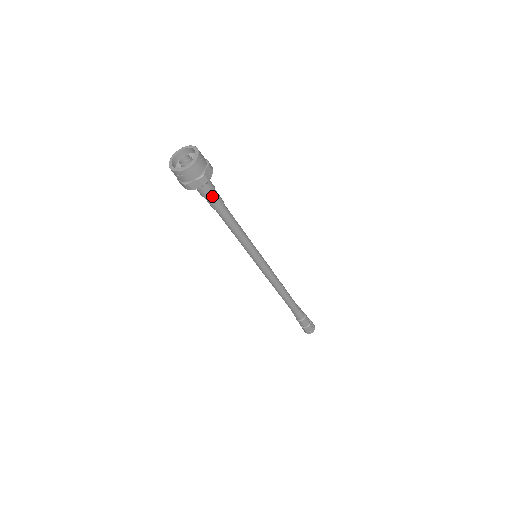
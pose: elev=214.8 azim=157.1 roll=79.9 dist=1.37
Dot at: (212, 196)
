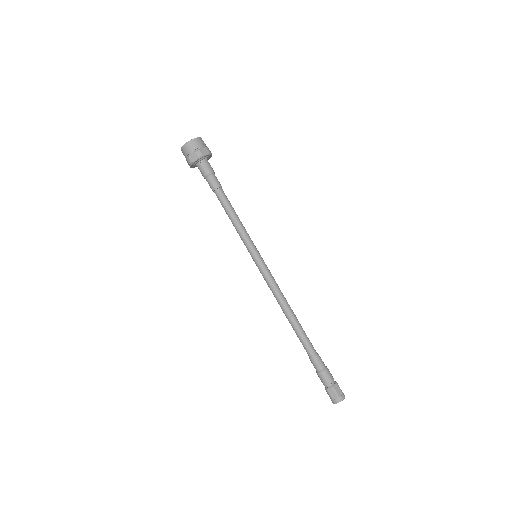
Dot at: (210, 176)
